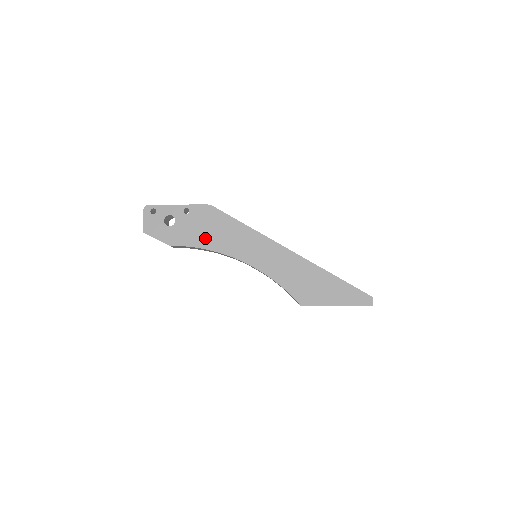
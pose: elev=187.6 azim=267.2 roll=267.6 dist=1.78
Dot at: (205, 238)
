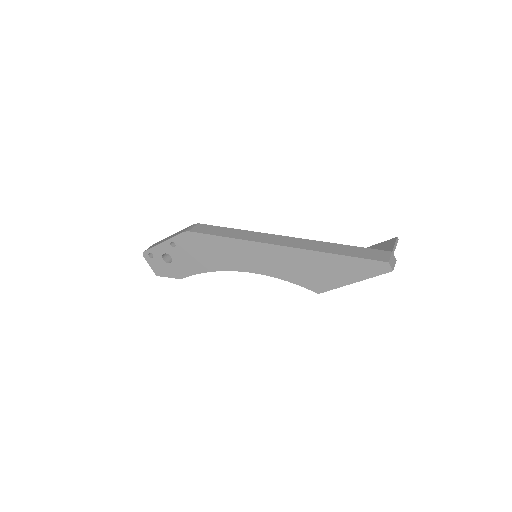
Dot at: (202, 263)
